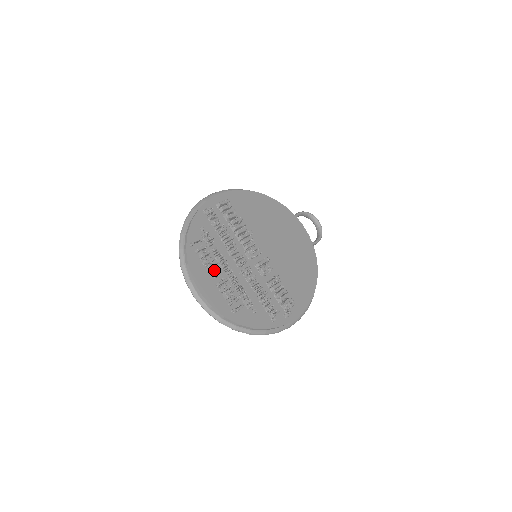
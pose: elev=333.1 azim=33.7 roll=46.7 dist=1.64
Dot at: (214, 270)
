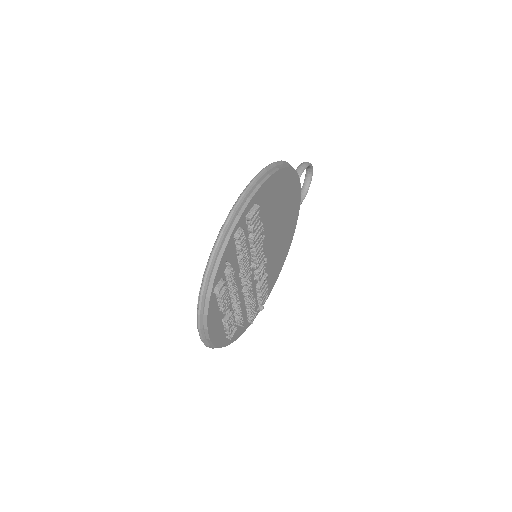
Dot at: occluded
